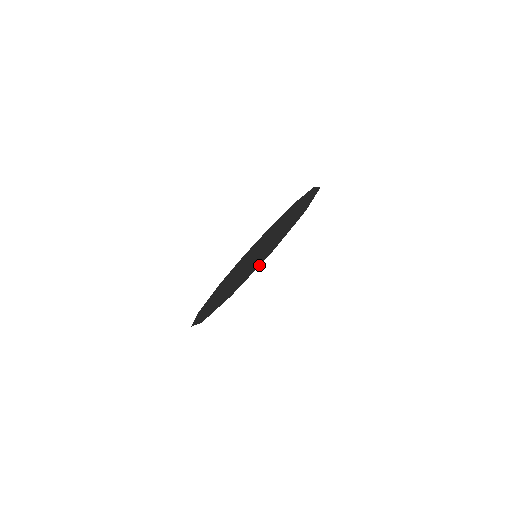
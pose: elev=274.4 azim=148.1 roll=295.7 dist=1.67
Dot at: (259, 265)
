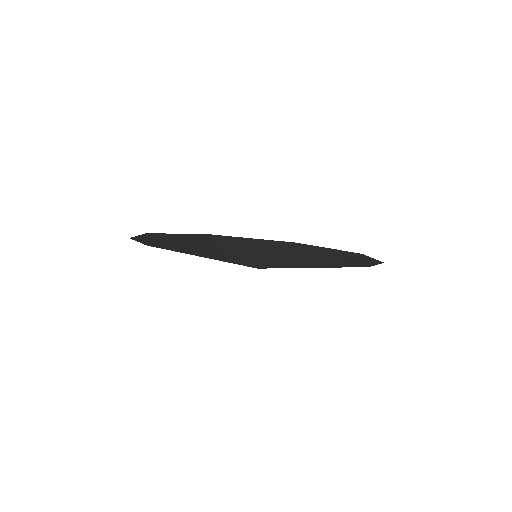
Dot at: occluded
